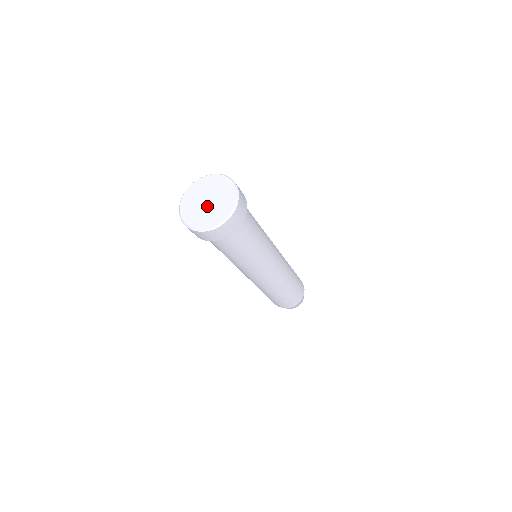
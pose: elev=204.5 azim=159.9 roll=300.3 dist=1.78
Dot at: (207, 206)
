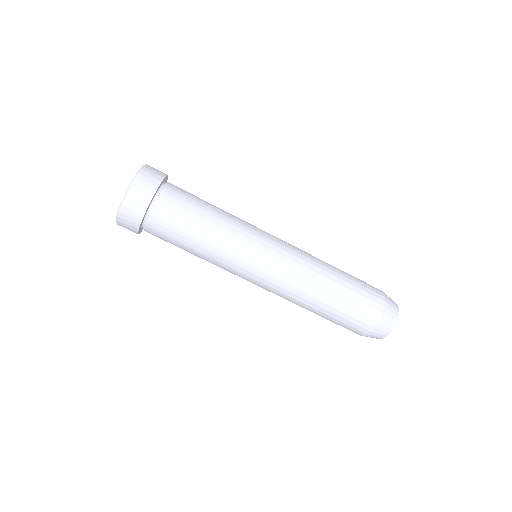
Dot at: occluded
